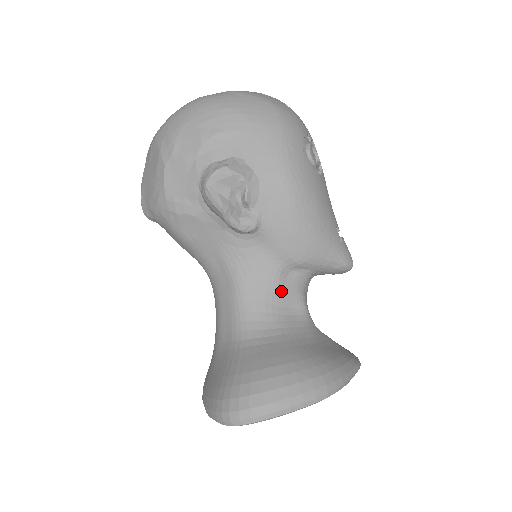
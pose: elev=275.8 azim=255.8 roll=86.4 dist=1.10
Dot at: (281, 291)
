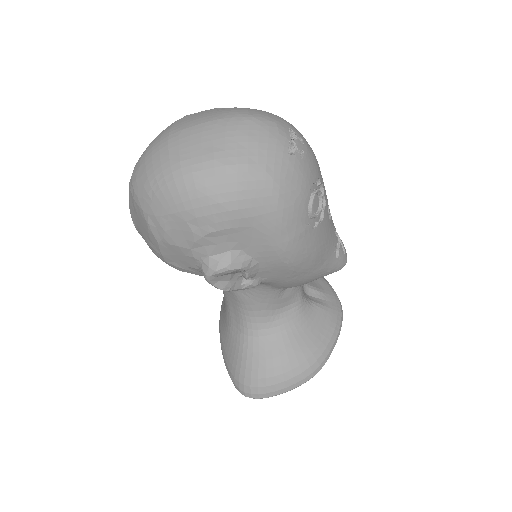
Dot at: (280, 301)
